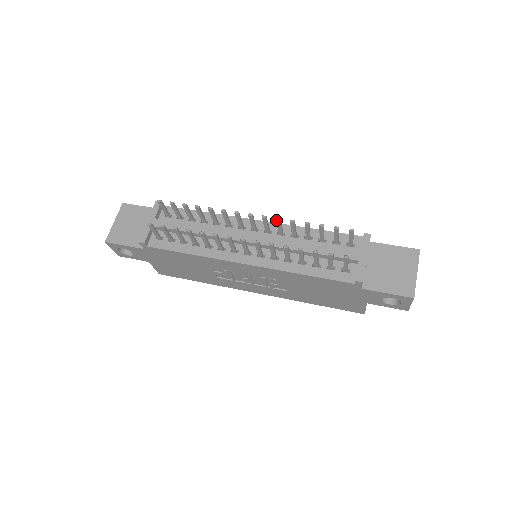
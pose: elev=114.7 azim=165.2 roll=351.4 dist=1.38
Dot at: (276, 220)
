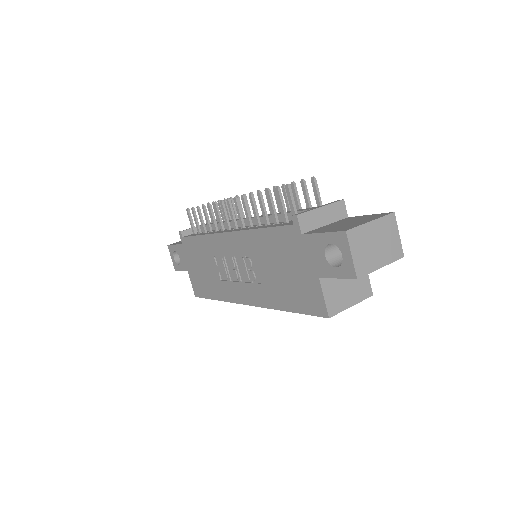
Dot at: (265, 192)
